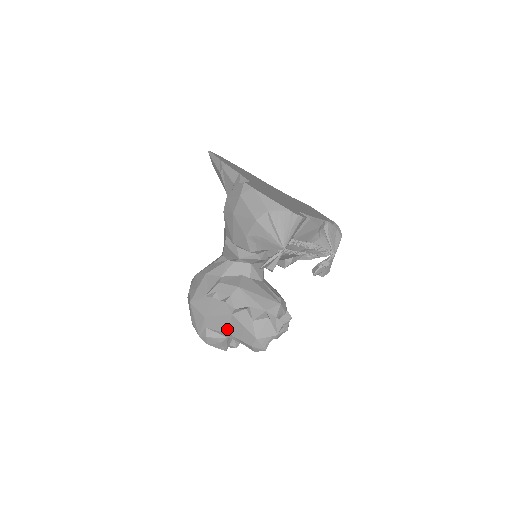
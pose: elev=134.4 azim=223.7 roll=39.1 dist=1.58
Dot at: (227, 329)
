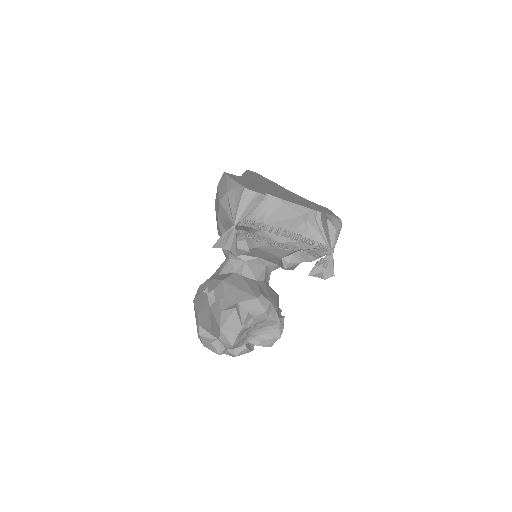
Dot at: (209, 324)
